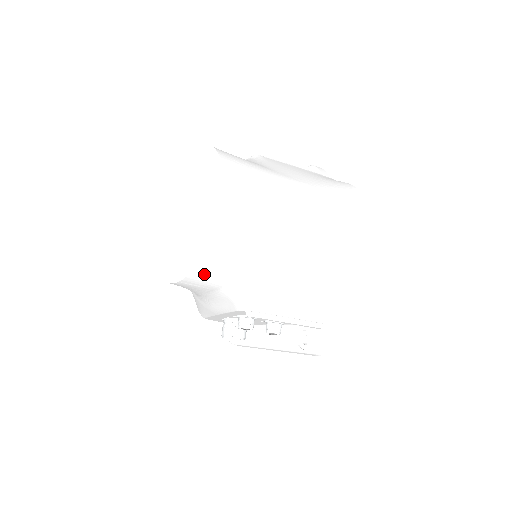
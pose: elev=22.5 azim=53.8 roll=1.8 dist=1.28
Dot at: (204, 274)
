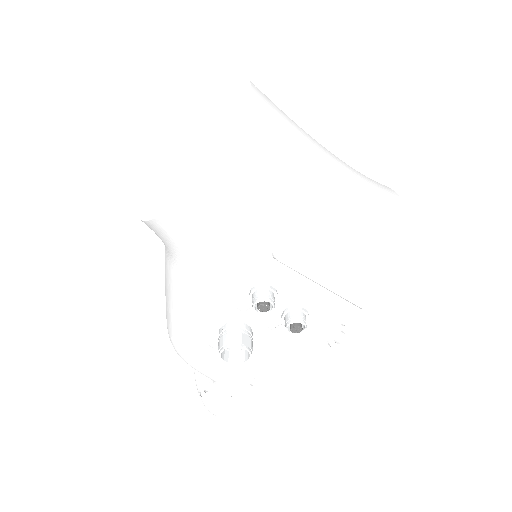
Dot at: (227, 175)
